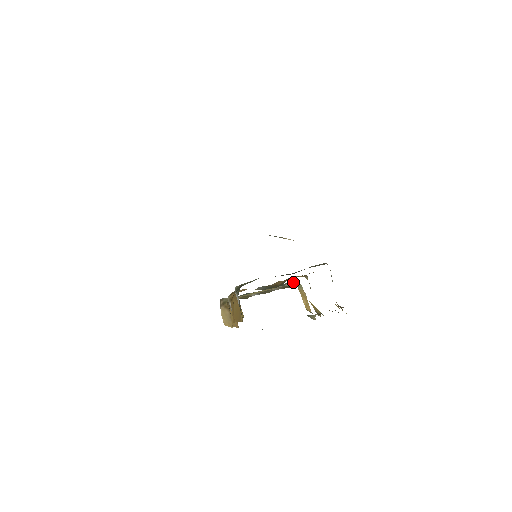
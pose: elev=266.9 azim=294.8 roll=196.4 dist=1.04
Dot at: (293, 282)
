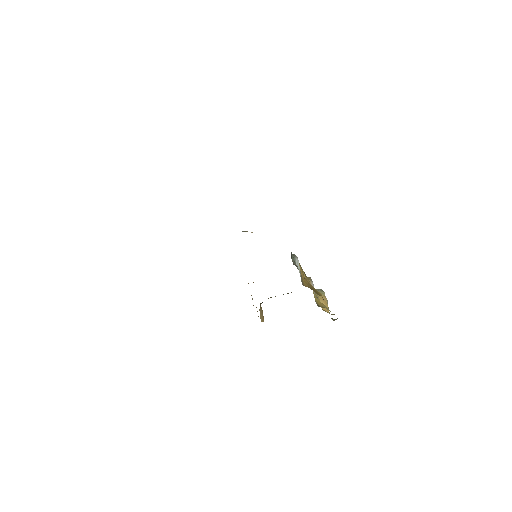
Dot at: occluded
